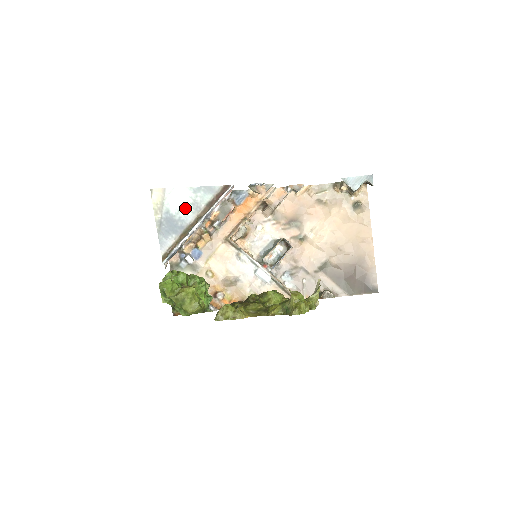
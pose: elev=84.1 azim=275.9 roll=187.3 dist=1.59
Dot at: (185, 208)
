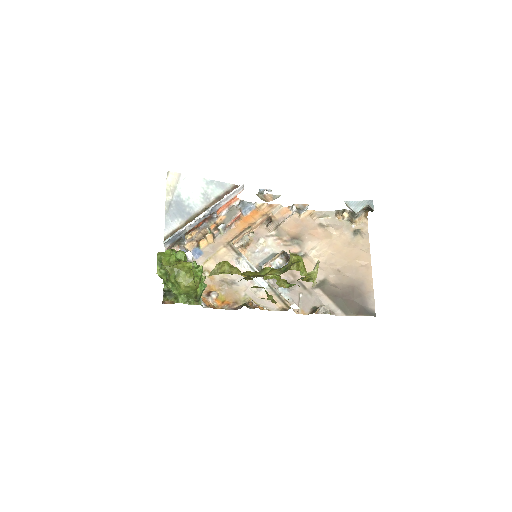
Dot at: (195, 196)
